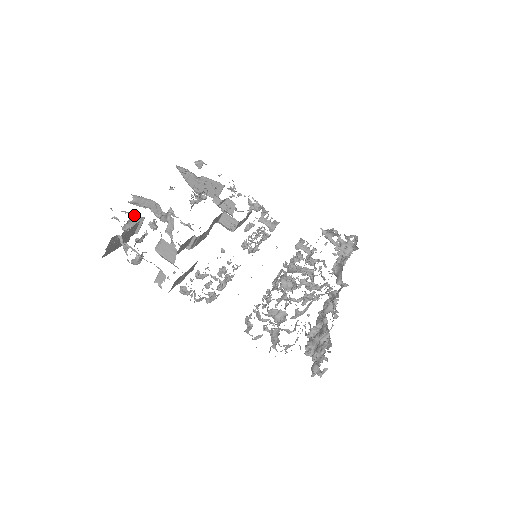
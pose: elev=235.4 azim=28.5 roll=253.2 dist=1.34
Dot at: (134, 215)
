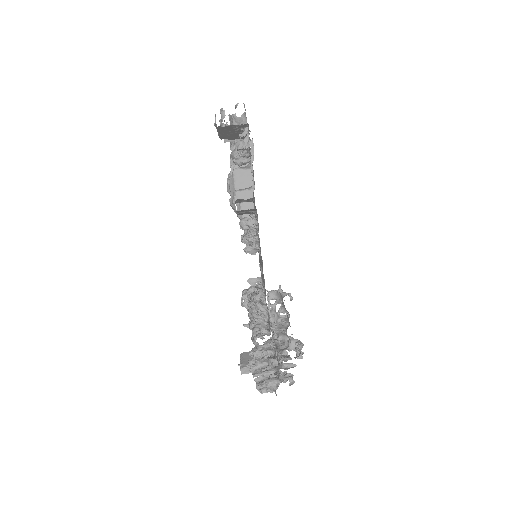
Dot at: occluded
